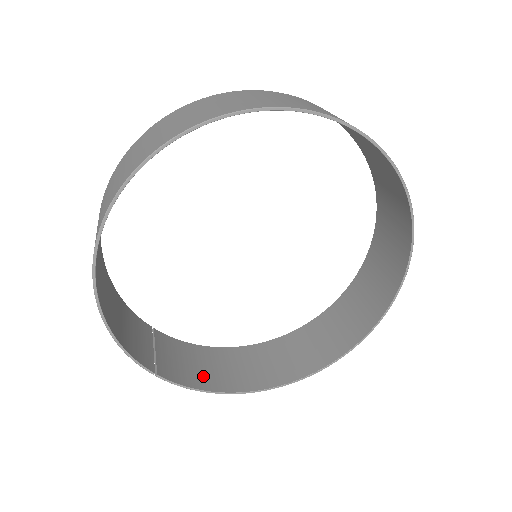
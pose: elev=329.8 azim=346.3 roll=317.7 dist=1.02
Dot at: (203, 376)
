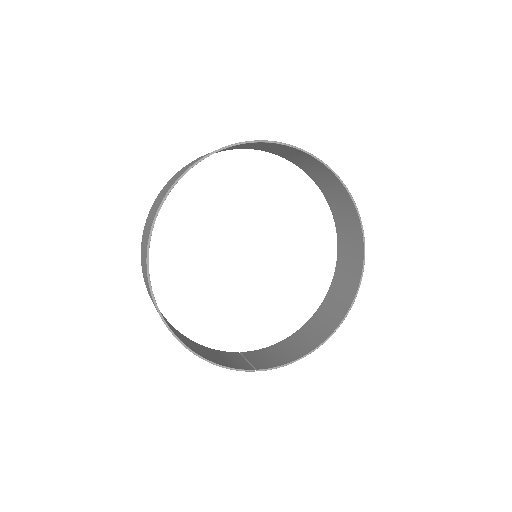
Dot at: (290, 355)
